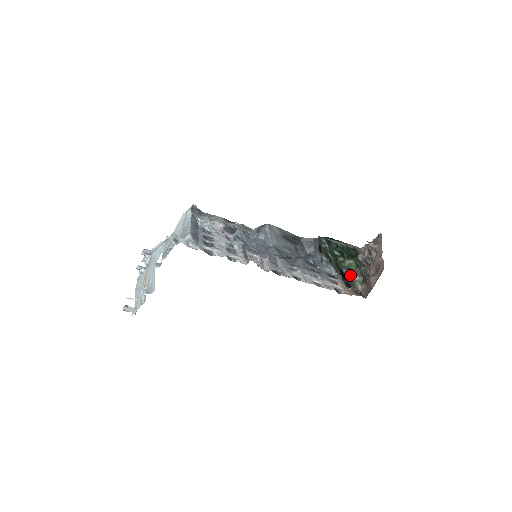
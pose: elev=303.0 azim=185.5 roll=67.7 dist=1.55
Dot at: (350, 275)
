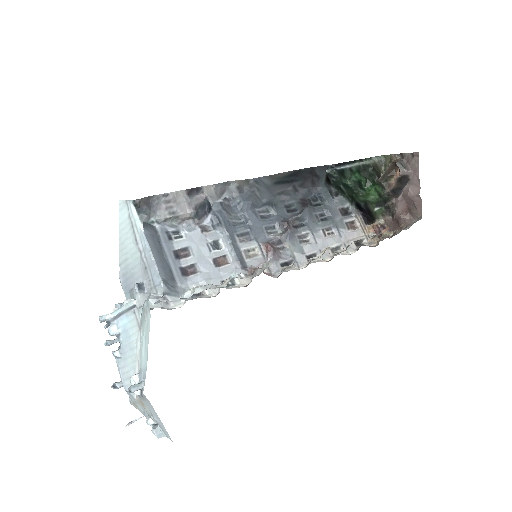
Dot at: (370, 208)
